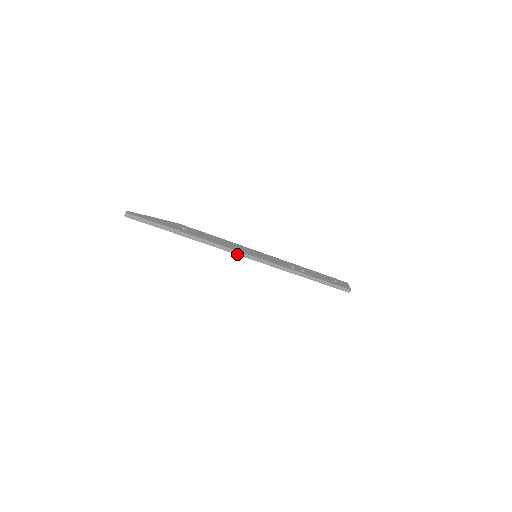
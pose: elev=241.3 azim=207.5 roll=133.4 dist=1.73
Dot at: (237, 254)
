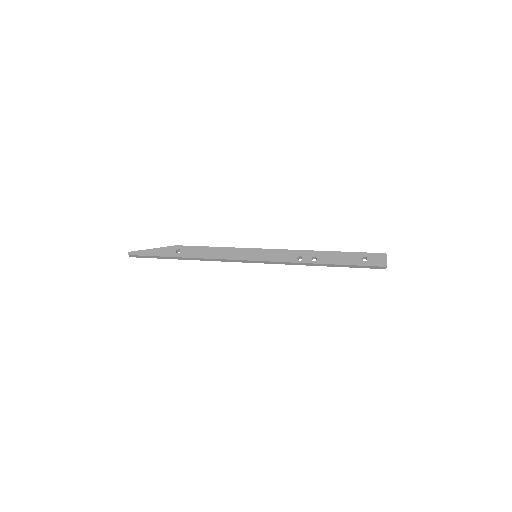
Dot at: (233, 261)
